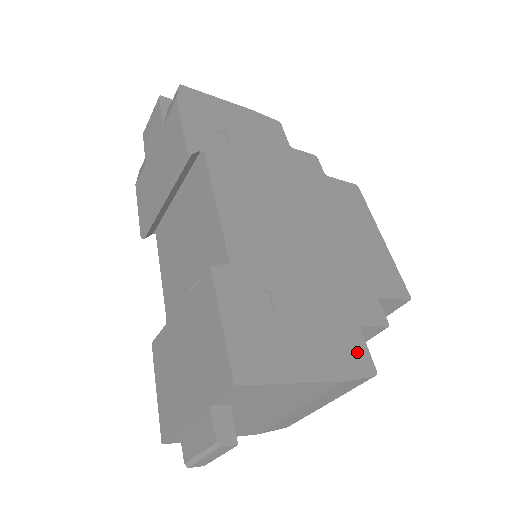
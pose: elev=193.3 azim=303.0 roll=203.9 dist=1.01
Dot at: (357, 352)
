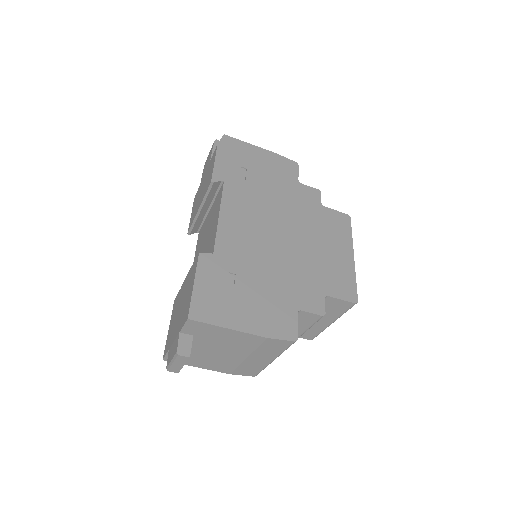
Dot at: (287, 324)
